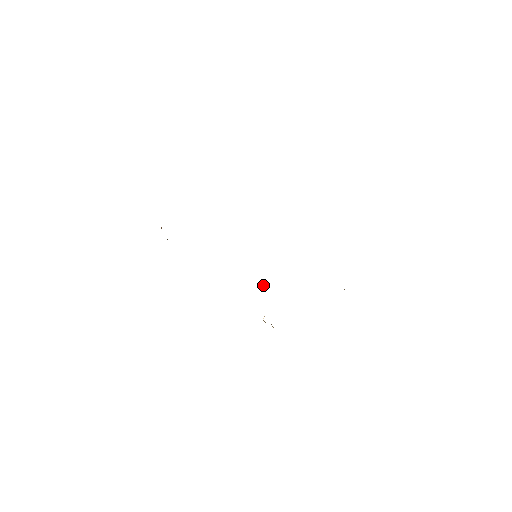
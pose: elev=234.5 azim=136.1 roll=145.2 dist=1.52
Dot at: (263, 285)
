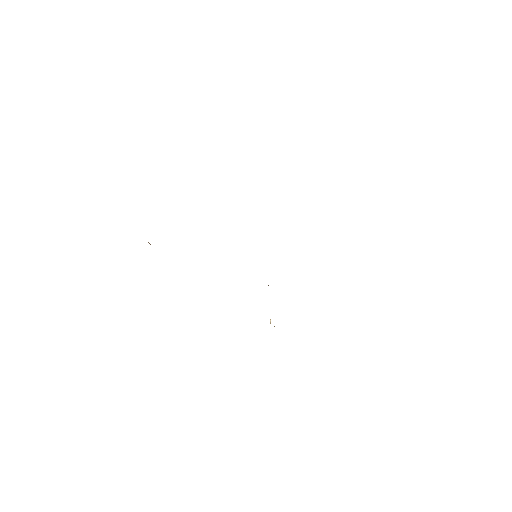
Dot at: (268, 285)
